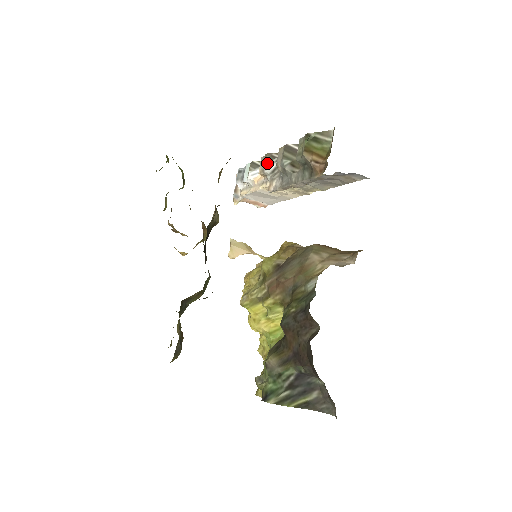
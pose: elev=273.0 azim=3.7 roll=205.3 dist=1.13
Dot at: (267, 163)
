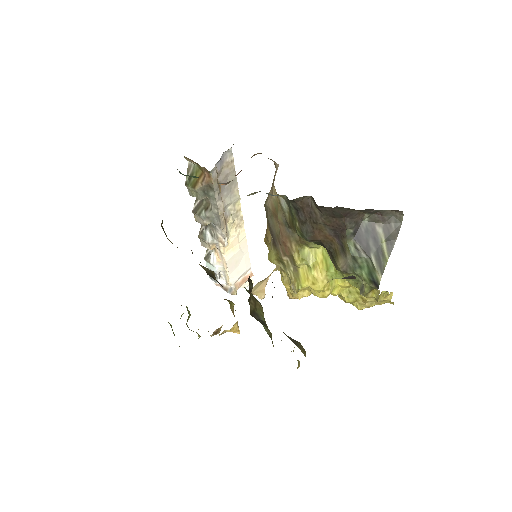
Dot at: (204, 238)
